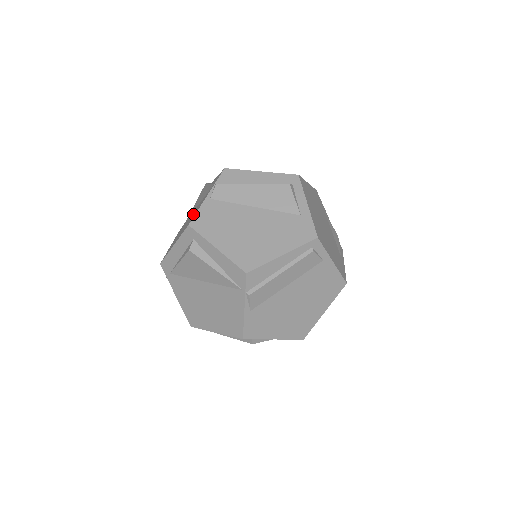
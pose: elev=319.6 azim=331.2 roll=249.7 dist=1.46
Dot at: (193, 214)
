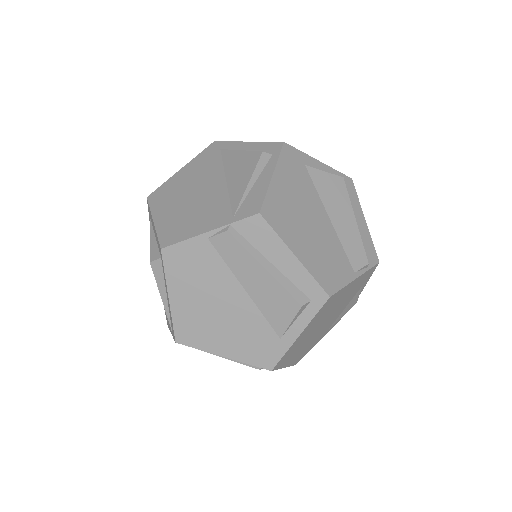
Dot at: (197, 208)
